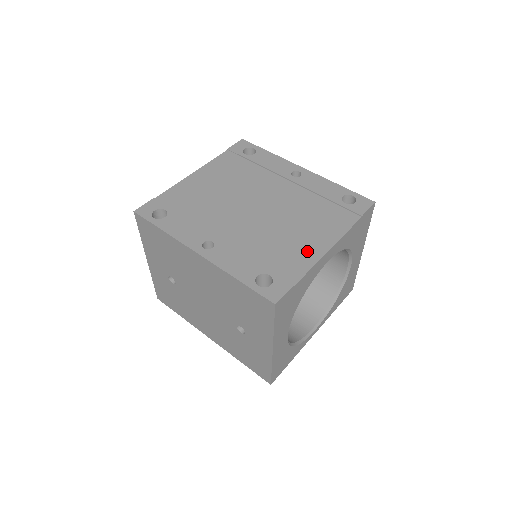
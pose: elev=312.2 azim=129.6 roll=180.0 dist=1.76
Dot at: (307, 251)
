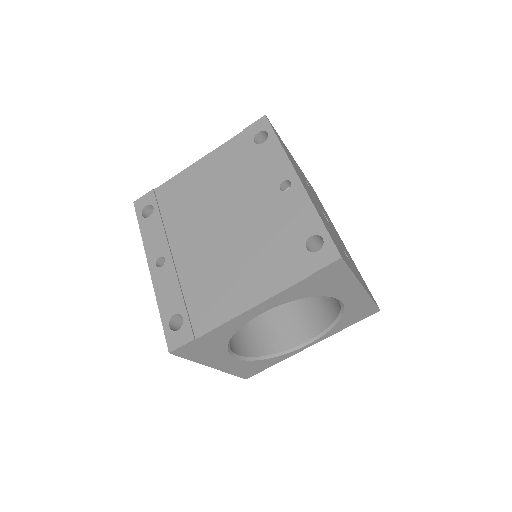
Dot at: (230, 302)
